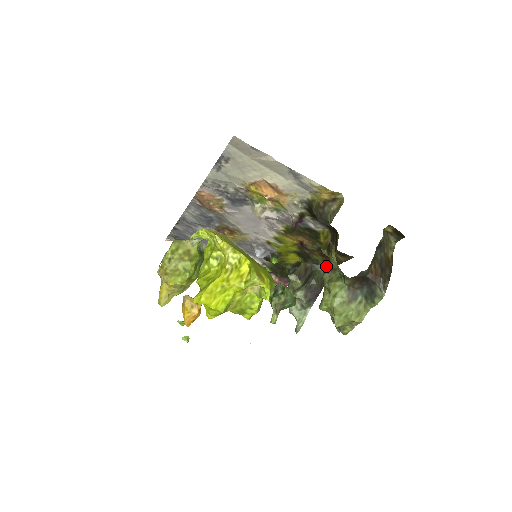
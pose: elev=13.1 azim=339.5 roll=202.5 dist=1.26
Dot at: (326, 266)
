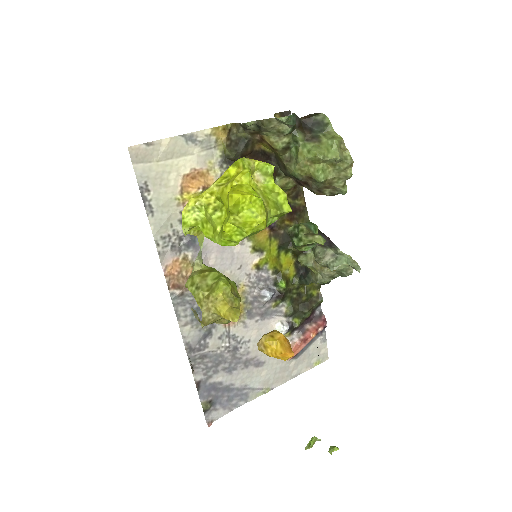
Dot at: (286, 169)
